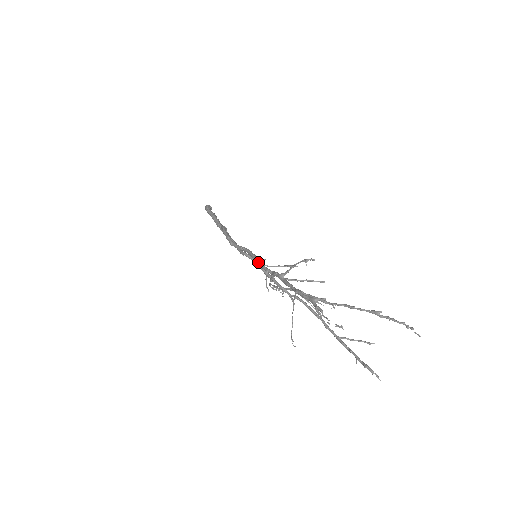
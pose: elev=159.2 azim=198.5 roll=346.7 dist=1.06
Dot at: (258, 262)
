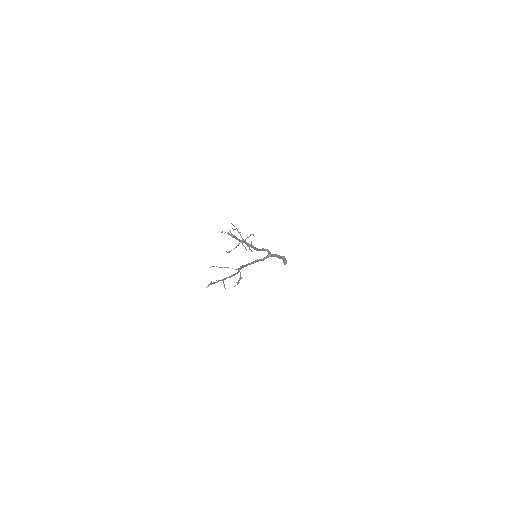
Dot at: (250, 245)
